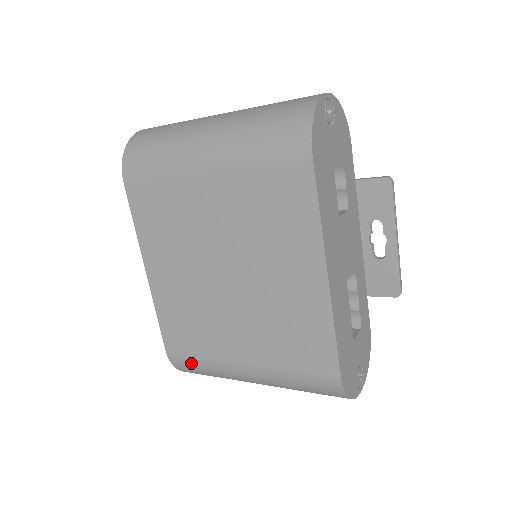
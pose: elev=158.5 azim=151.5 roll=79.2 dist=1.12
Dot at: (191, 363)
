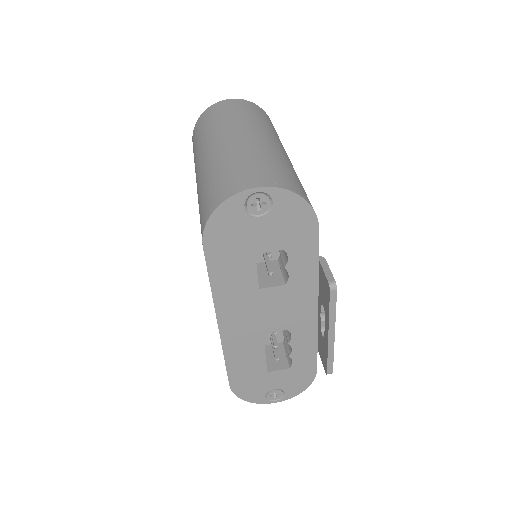
Dot at: occluded
